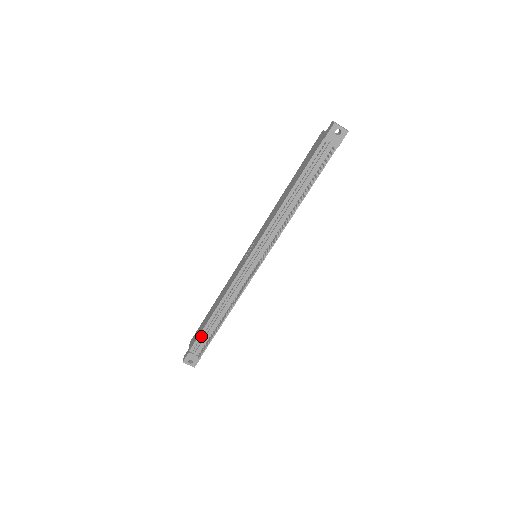
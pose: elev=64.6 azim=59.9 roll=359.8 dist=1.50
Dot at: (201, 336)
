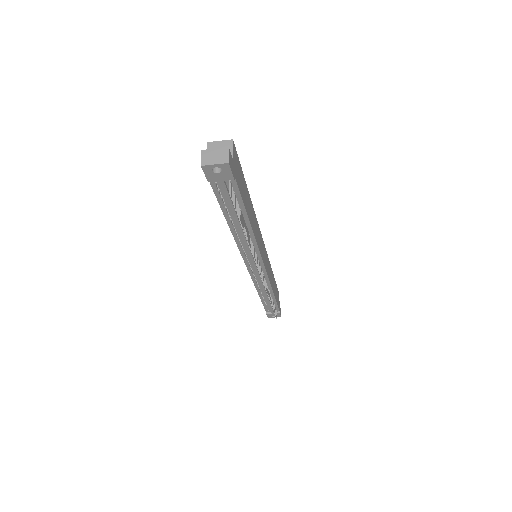
Dot at: occluded
